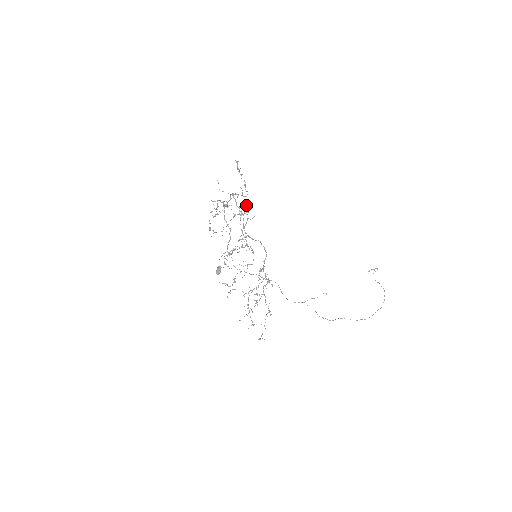
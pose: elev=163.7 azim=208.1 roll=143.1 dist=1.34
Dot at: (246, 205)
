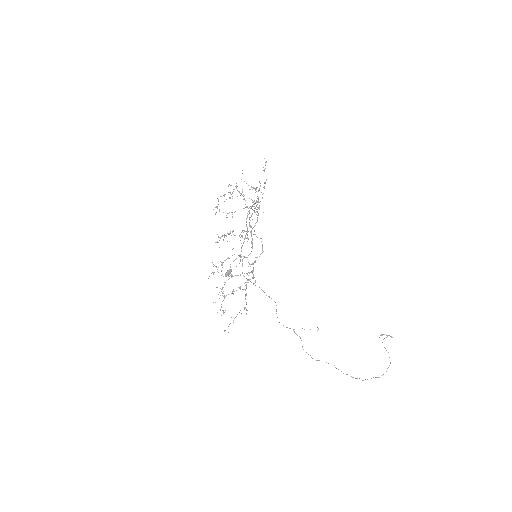
Dot at: (260, 201)
